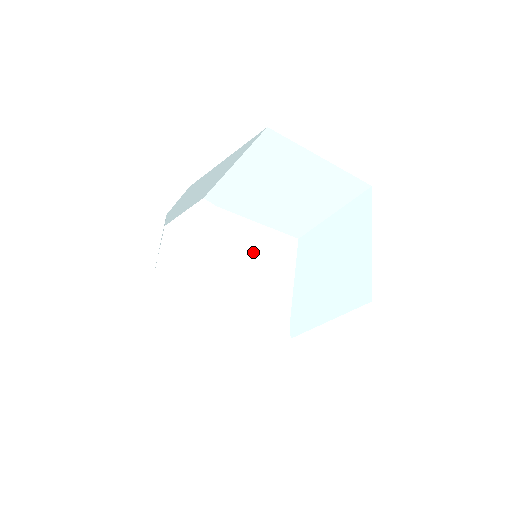
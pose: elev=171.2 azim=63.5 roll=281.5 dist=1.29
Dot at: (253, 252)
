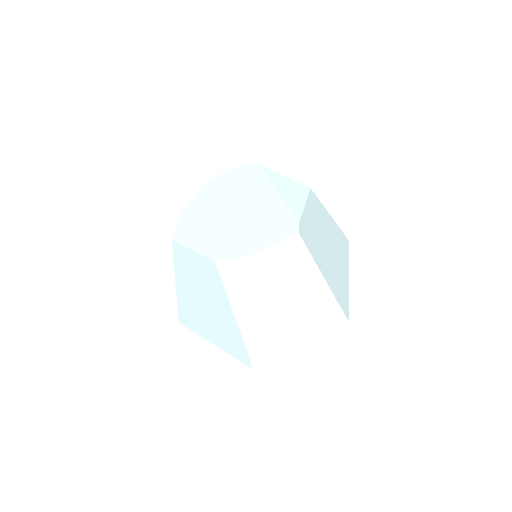
Dot at: (278, 185)
